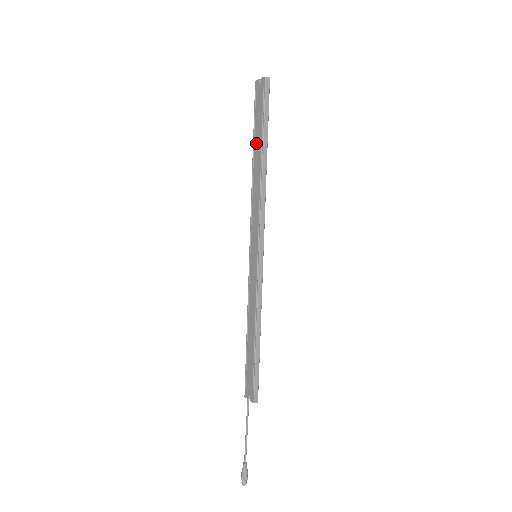
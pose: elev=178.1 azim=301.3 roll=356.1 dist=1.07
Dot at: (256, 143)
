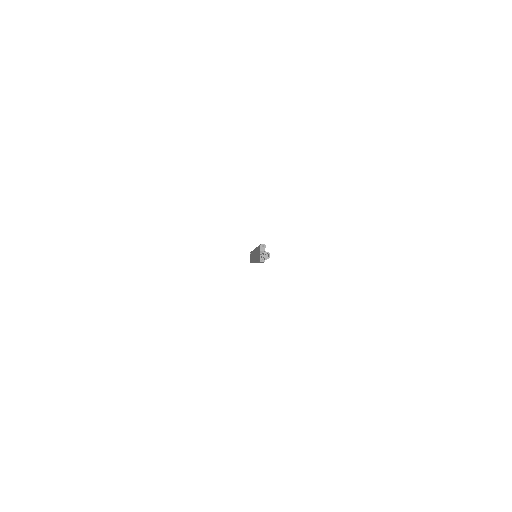
Dot at: occluded
